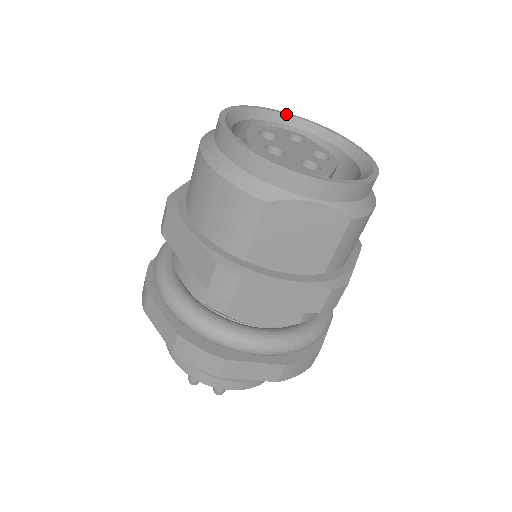
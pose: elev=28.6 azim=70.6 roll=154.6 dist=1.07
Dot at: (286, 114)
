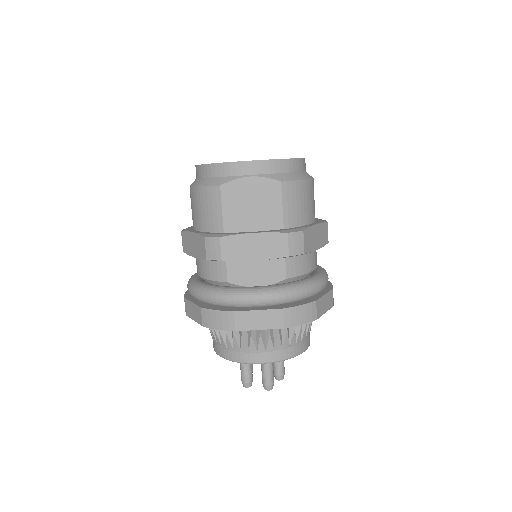
Dot at: occluded
